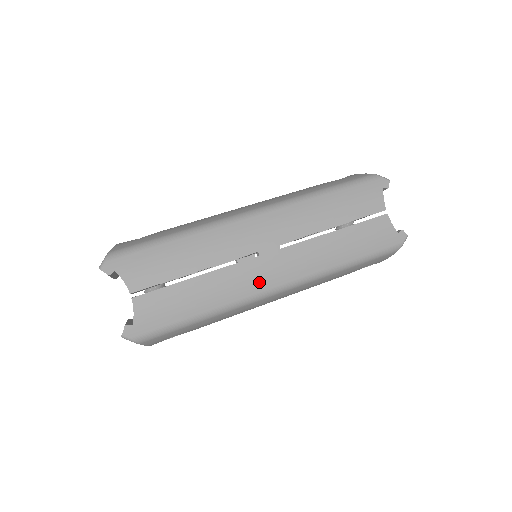
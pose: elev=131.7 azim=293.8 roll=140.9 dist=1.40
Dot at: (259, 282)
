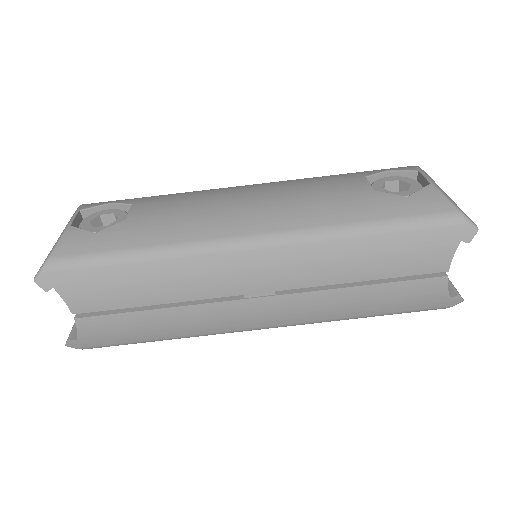
Dot at: (237, 323)
